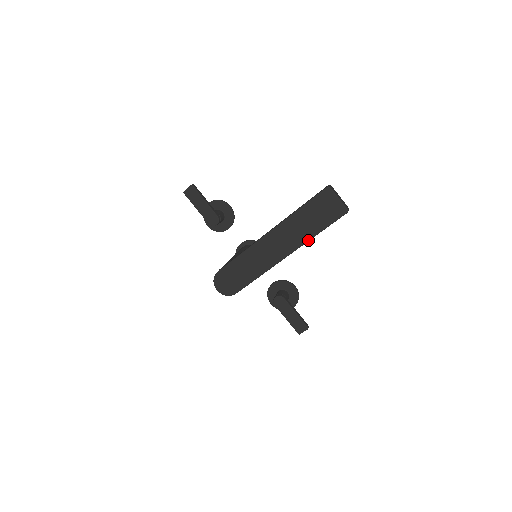
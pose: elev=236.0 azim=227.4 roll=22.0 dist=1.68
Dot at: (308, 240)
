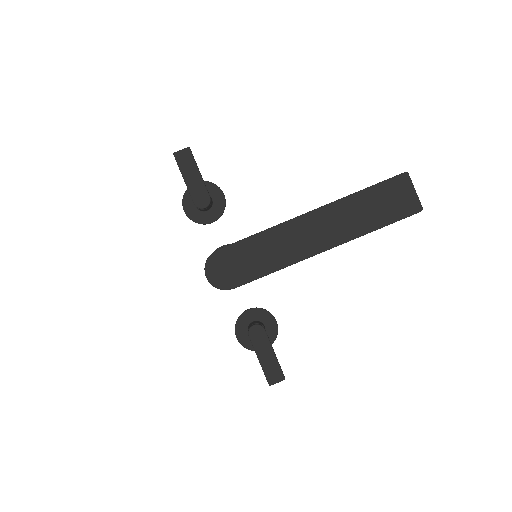
Dot at: (361, 235)
